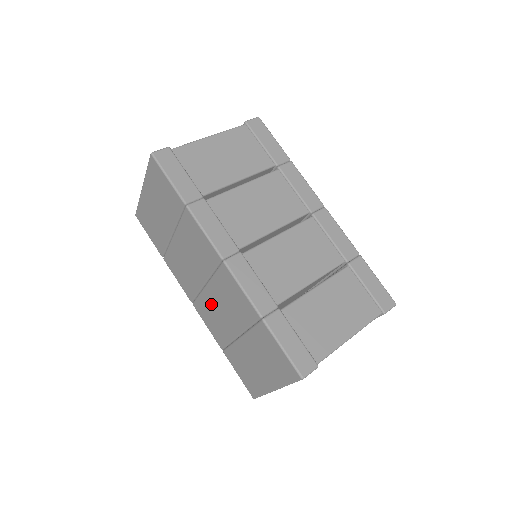
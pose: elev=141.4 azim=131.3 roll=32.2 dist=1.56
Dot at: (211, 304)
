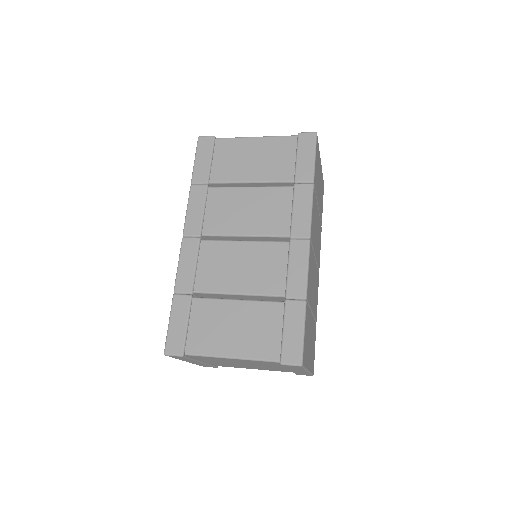
Dot at: occluded
